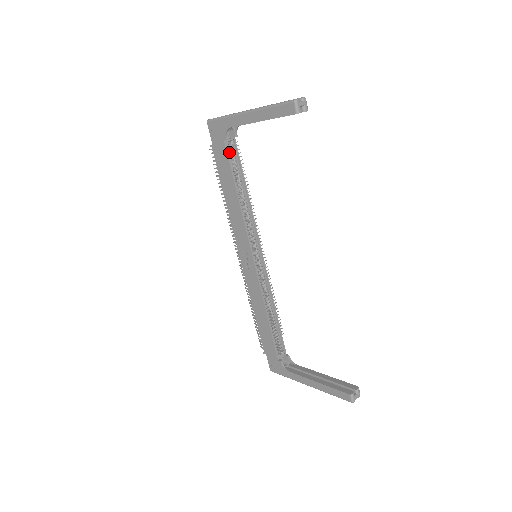
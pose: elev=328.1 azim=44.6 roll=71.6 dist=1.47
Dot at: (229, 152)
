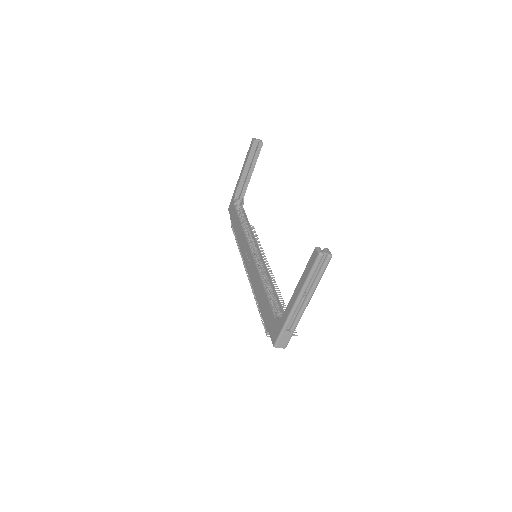
Dot at: occluded
